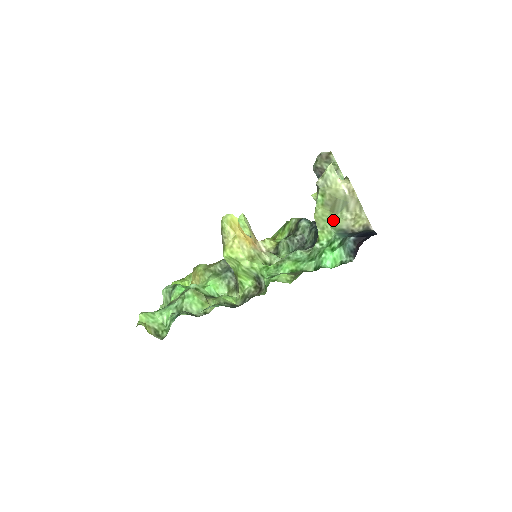
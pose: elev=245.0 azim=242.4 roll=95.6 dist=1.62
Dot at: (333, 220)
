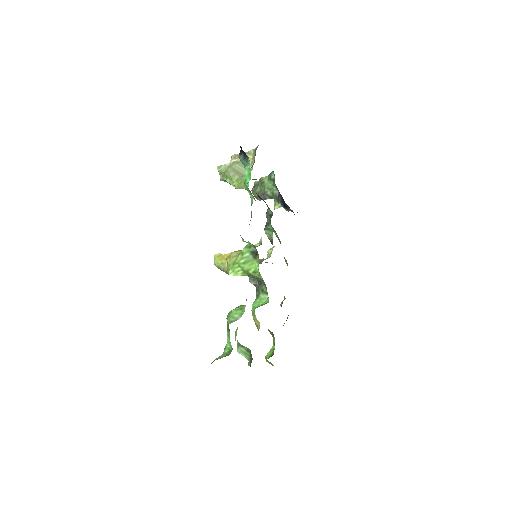
Dot at: occluded
